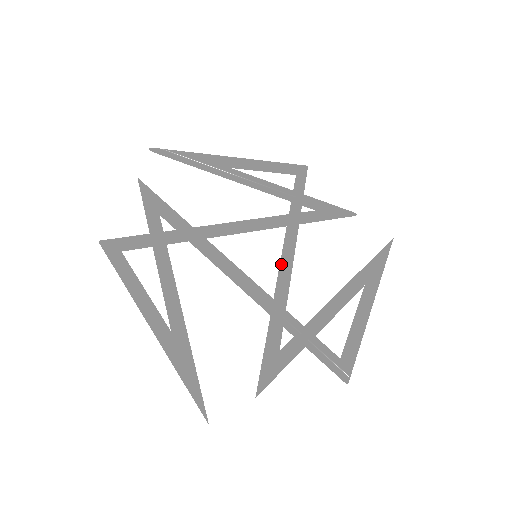
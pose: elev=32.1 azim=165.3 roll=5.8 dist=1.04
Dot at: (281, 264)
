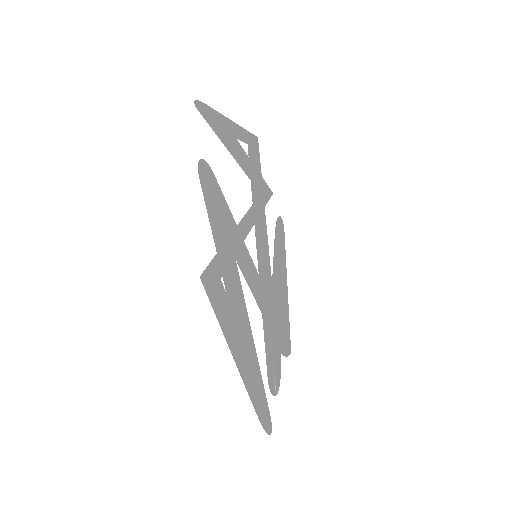
Dot at: (266, 262)
